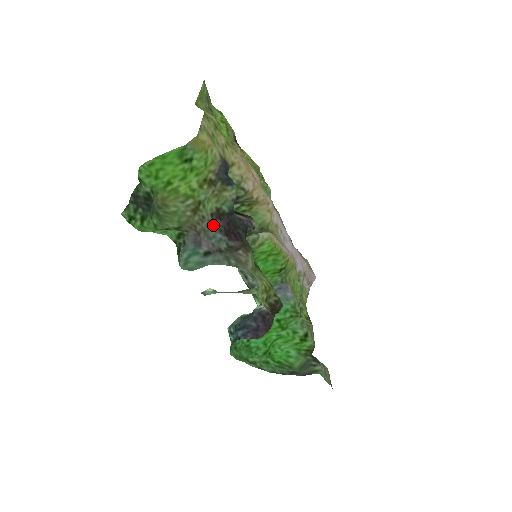
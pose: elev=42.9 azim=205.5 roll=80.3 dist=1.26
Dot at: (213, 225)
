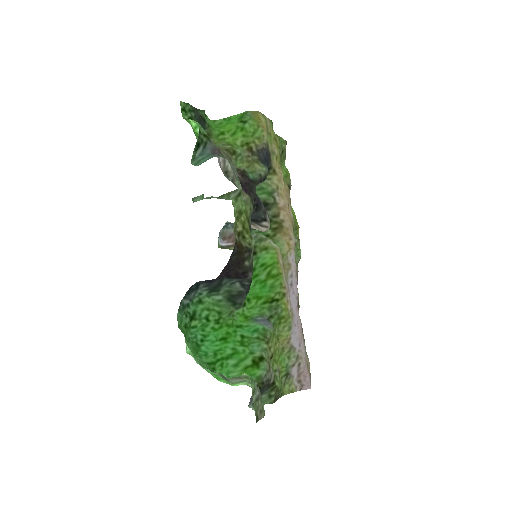
Dot at: occluded
